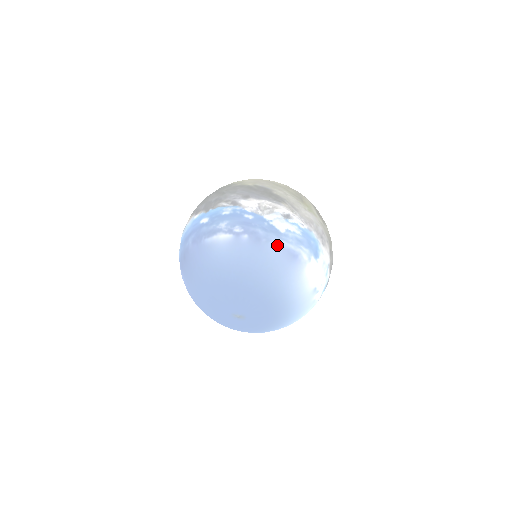
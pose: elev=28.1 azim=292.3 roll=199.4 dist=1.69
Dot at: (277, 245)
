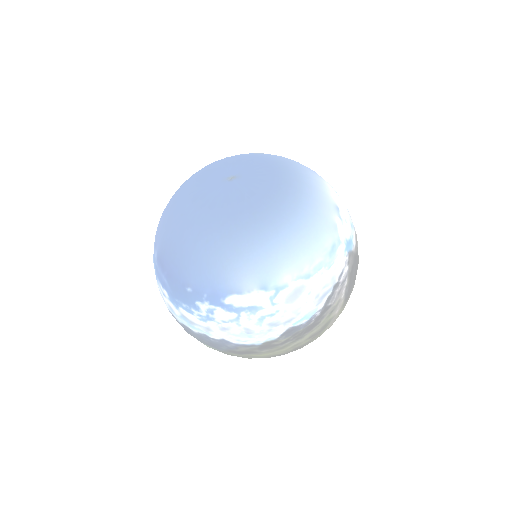
Dot at: occluded
